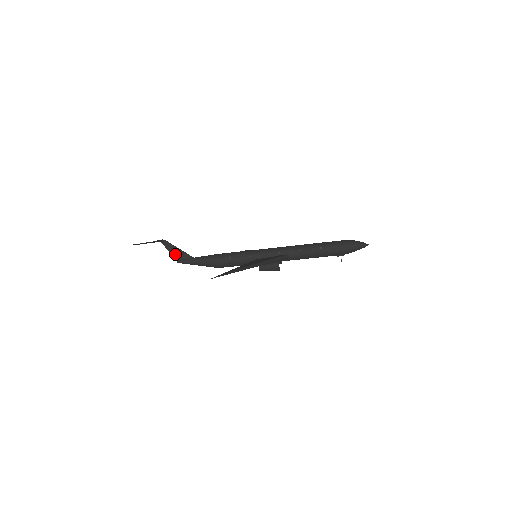
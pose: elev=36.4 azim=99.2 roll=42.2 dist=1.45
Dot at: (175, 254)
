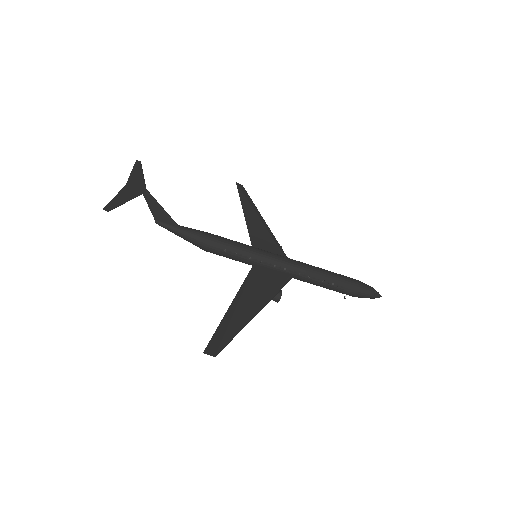
Dot at: (156, 212)
